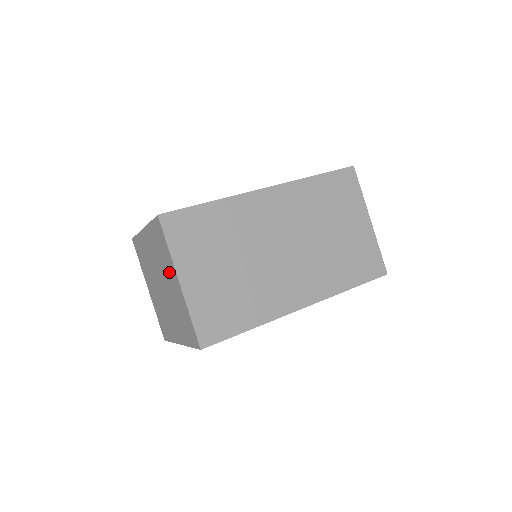
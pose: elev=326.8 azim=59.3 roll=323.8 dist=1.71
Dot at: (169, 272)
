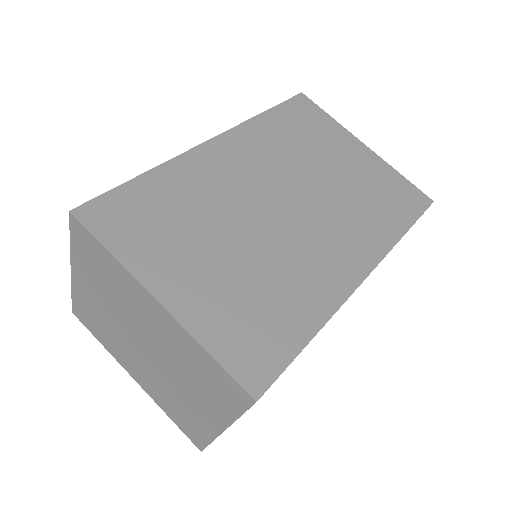
Dot at: (202, 399)
